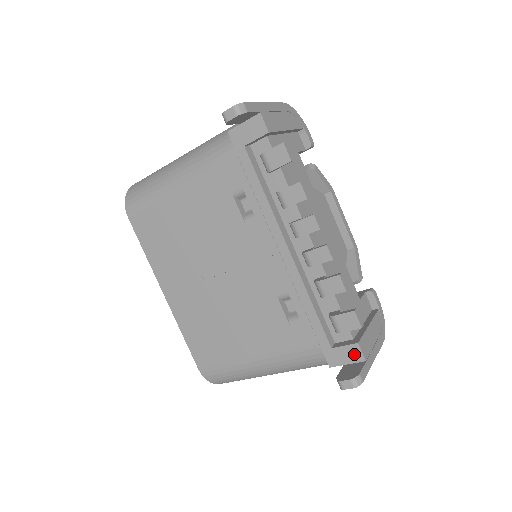
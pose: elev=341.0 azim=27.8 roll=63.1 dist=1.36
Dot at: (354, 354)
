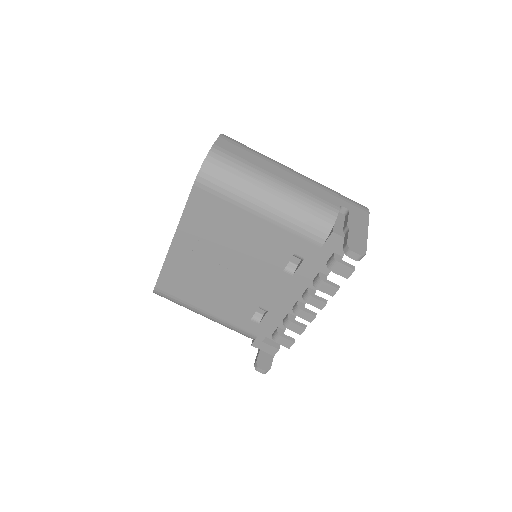
Dot at: (272, 351)
